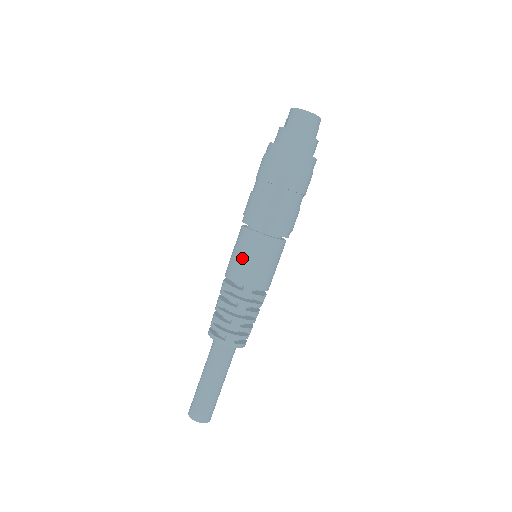
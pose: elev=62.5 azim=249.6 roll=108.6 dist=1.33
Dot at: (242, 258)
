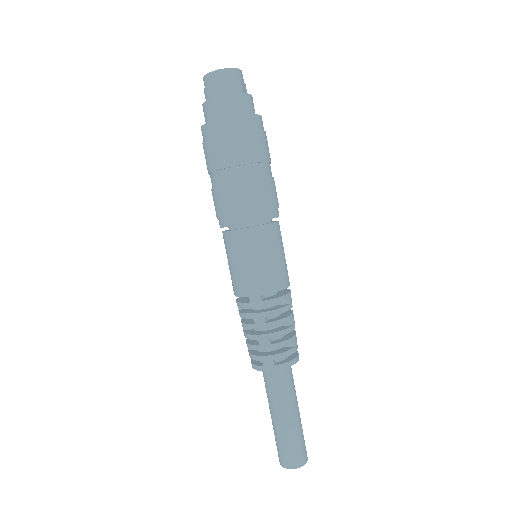
Dot at: (232, 267)
